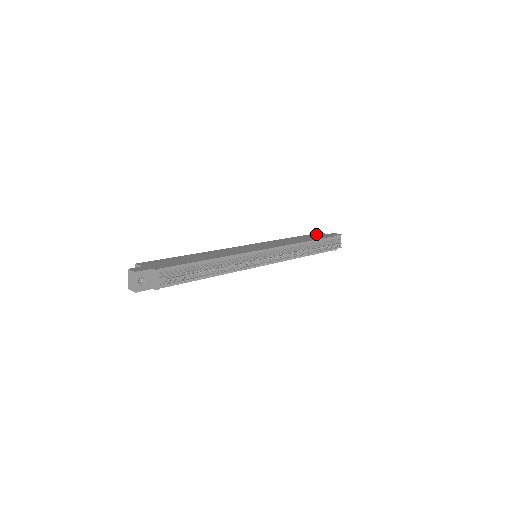
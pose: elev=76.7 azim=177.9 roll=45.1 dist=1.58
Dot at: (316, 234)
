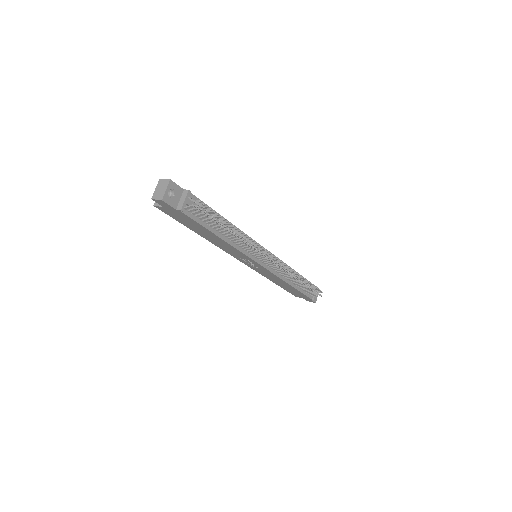
Dot at: occluded
